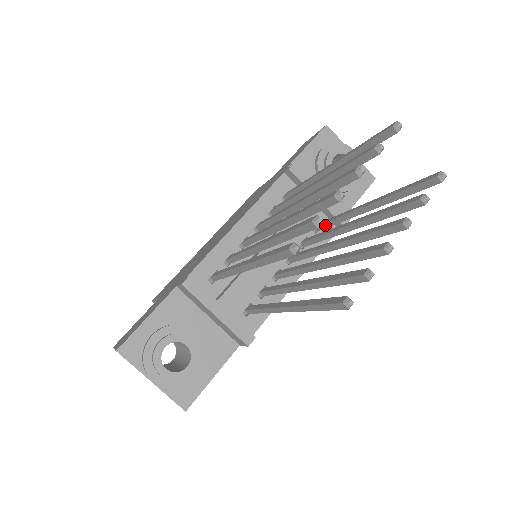
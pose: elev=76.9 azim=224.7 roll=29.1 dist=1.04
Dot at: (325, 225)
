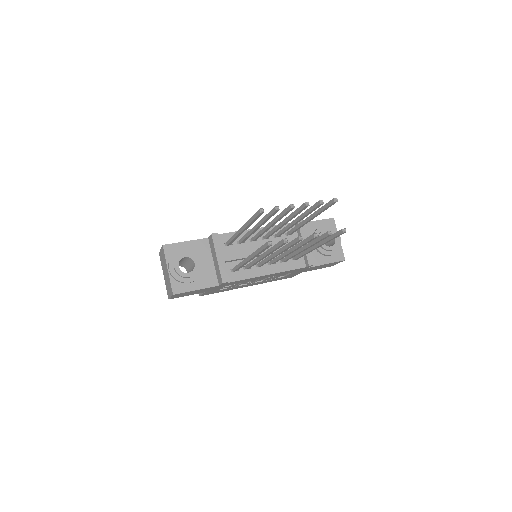
Dot at: (298, 255)
